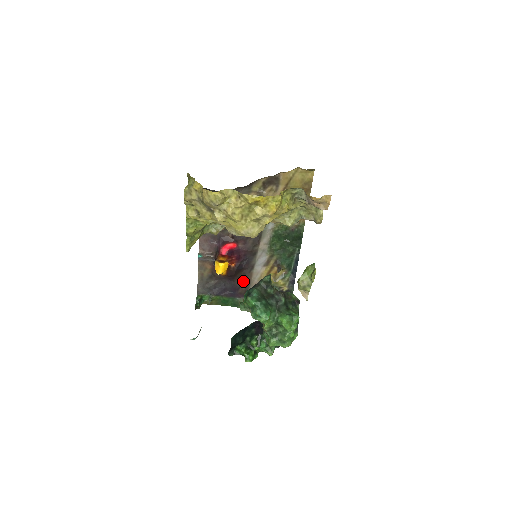
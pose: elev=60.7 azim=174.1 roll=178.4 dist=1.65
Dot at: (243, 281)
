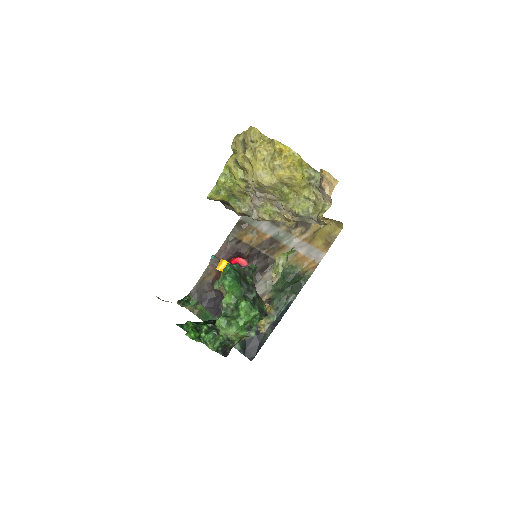
Dot at: occluded
